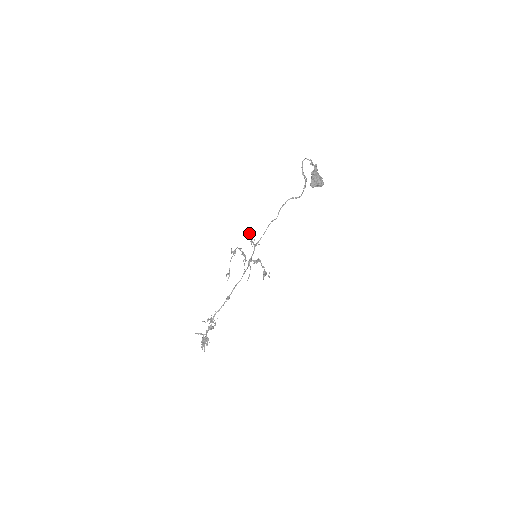
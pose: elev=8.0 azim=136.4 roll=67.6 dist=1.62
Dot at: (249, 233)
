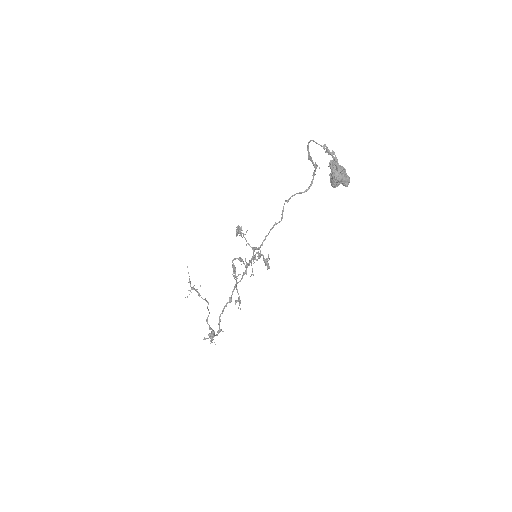
Dot at: (237, 230)
